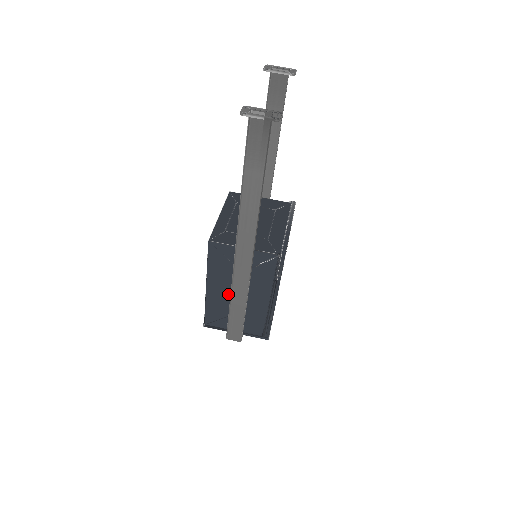
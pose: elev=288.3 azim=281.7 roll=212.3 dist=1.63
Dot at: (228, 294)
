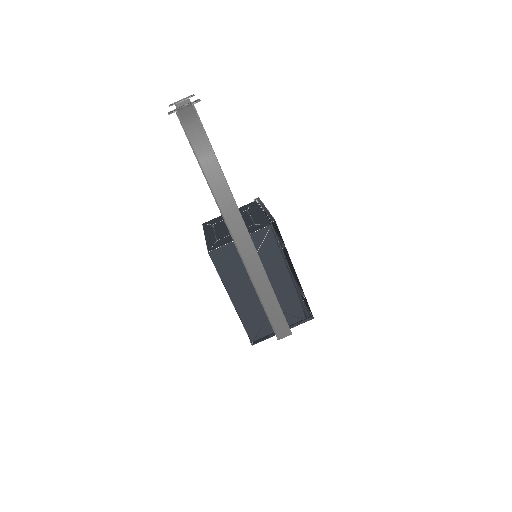
Dot at: (253, 295)
